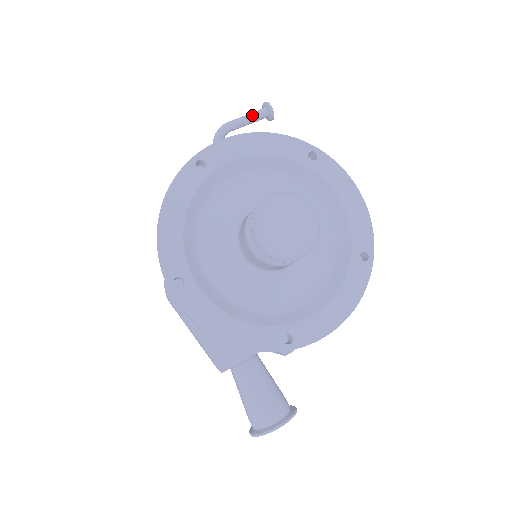
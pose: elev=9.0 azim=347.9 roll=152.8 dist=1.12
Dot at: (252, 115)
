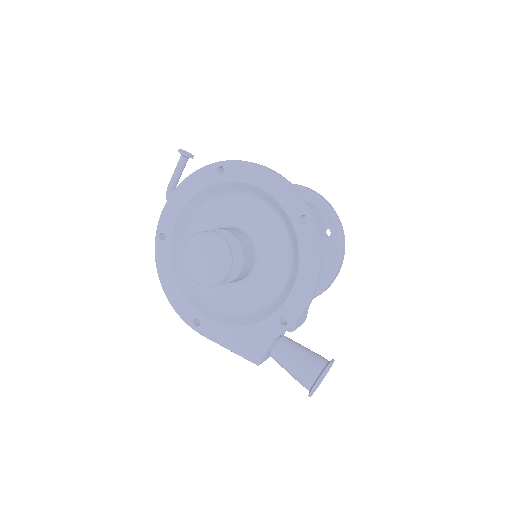
Dot at: (177, 168)
